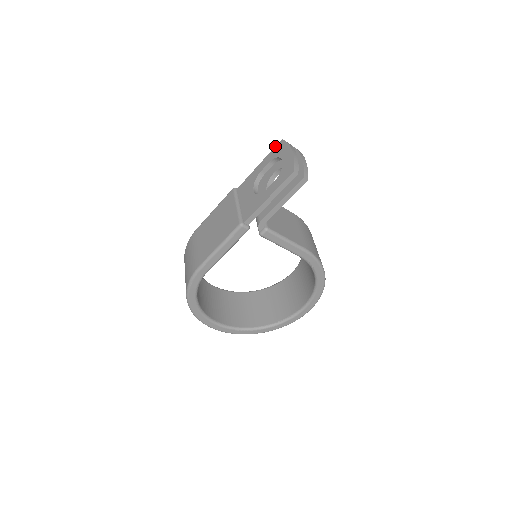
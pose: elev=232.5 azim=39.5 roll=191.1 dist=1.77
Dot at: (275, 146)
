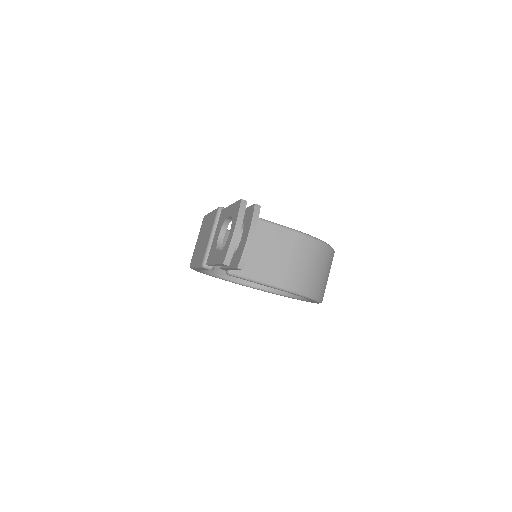
Dot at: occluded
